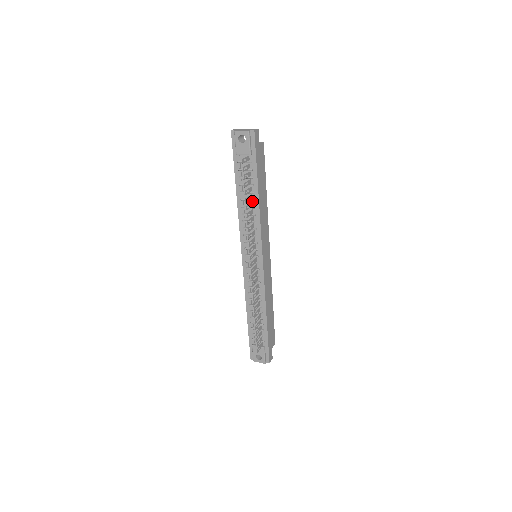
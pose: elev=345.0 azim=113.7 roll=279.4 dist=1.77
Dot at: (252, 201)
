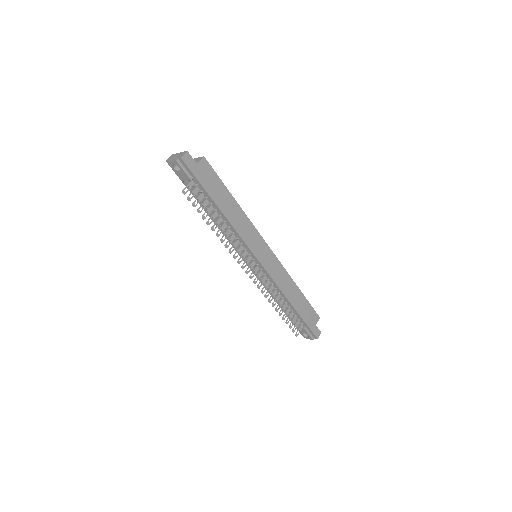
Dot at: (220, 216)
